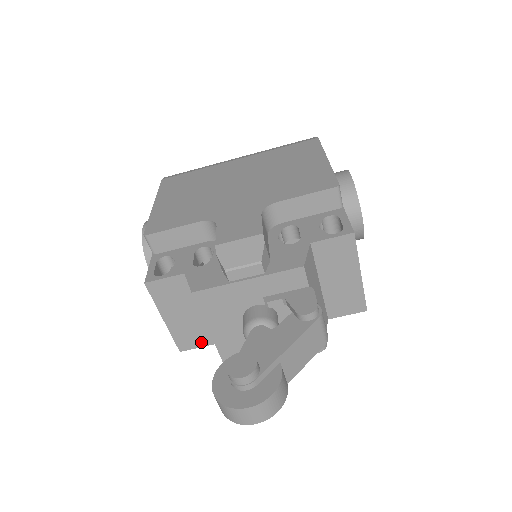
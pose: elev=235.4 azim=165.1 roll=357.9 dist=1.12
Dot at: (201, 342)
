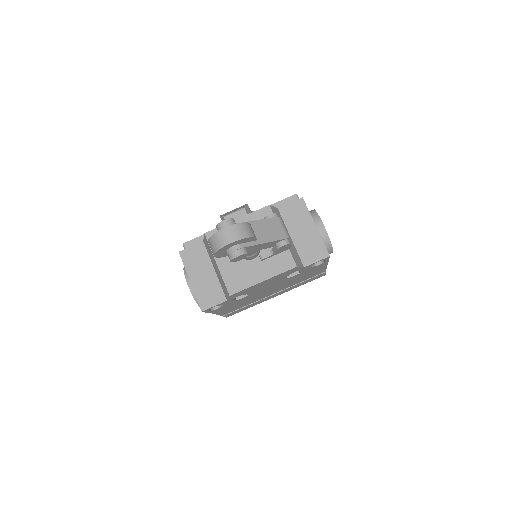
Dot at: (216, 300)
